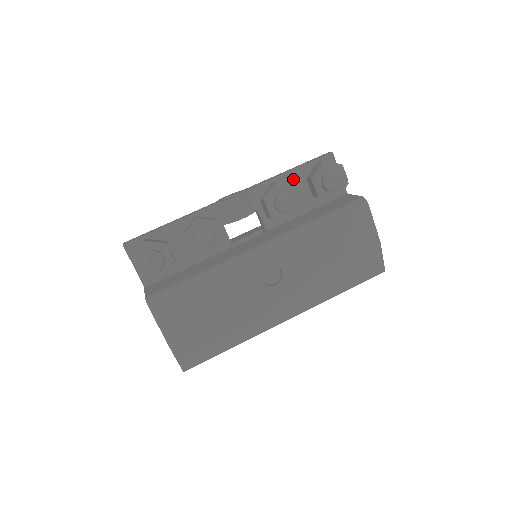
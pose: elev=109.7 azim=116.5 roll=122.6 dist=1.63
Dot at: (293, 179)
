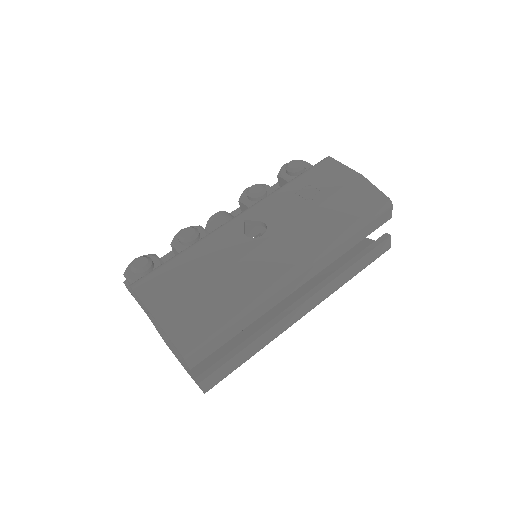
Dot at: occluded
